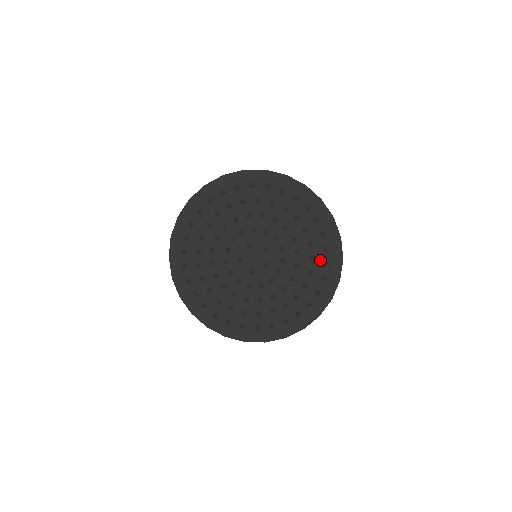
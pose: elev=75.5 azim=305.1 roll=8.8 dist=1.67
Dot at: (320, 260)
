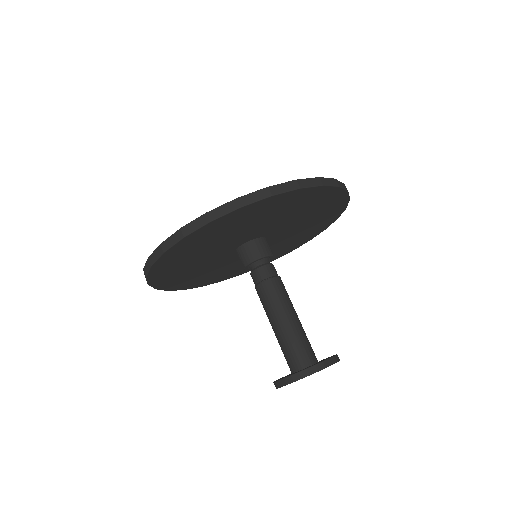
Dot at: occluded
